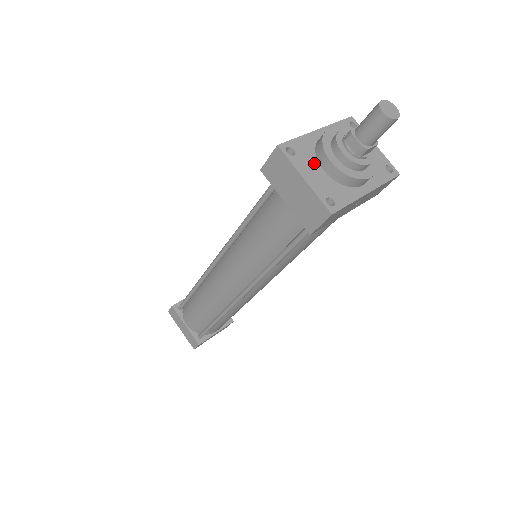
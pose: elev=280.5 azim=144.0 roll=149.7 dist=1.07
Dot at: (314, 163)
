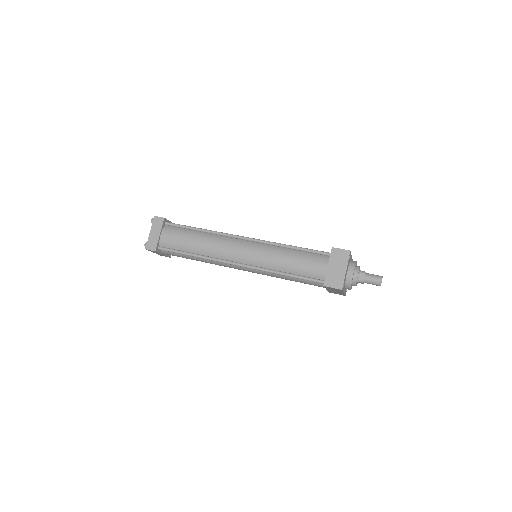
Dot at: (348, 267)
